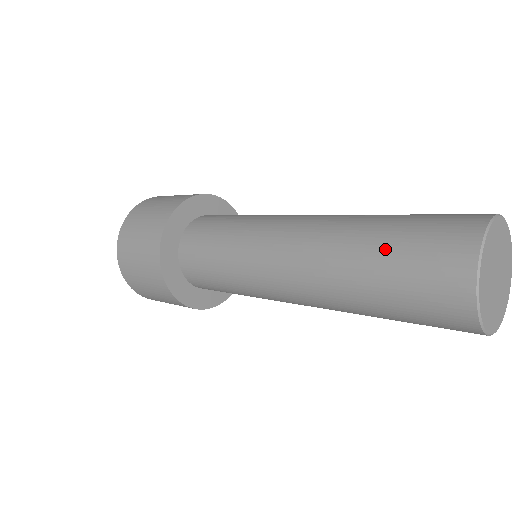
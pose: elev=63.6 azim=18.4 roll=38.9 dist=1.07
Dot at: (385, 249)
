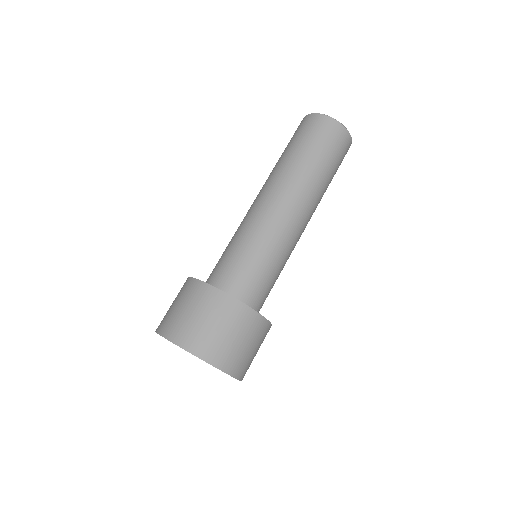
Dot at: (288, 147)
